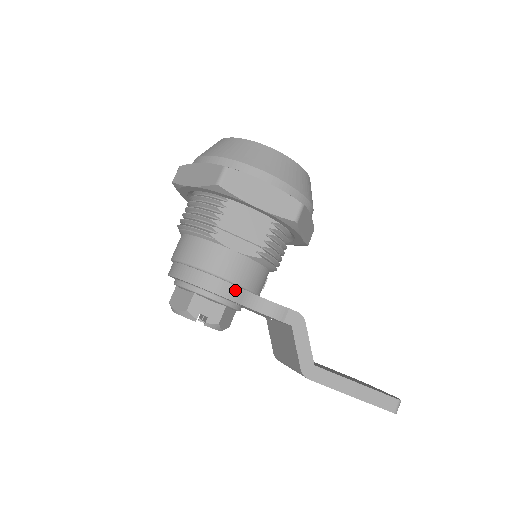
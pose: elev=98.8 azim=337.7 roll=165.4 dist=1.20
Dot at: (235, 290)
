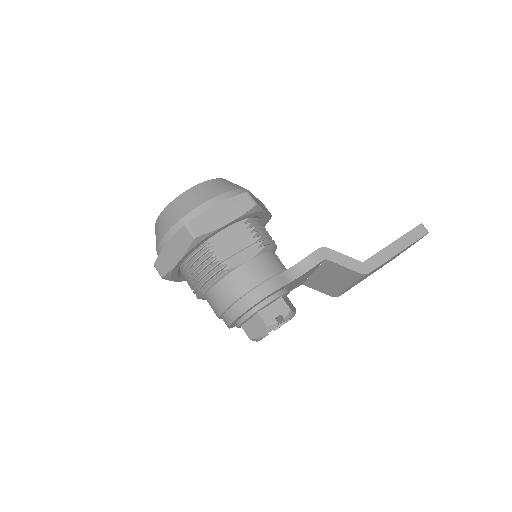
Dot at: (275, 280)
